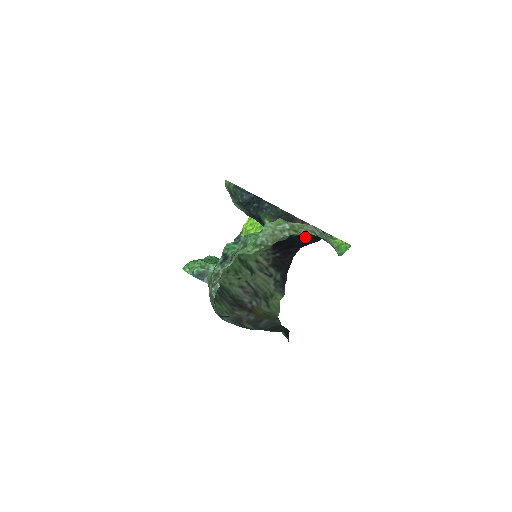
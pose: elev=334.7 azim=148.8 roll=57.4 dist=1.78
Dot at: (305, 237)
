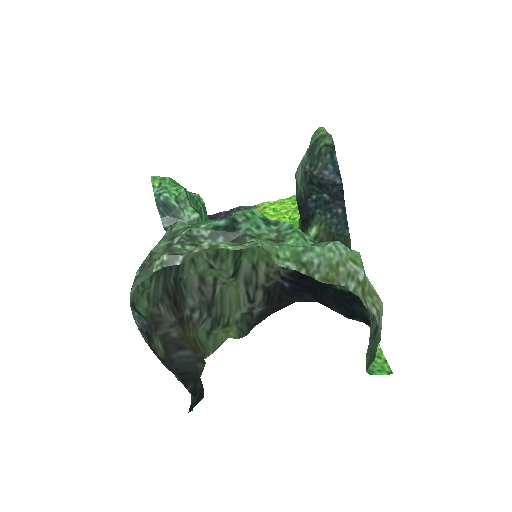
Dot at: (343, 299)
